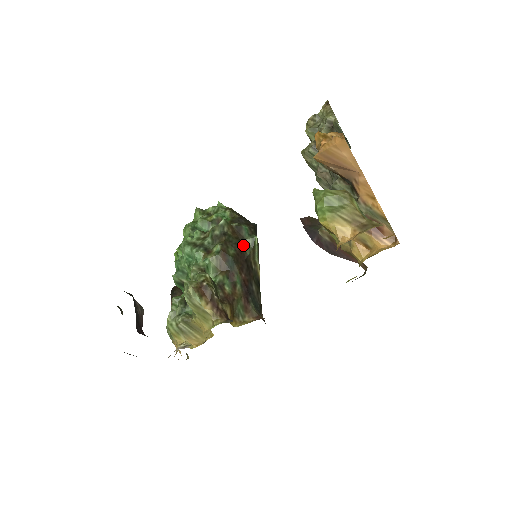
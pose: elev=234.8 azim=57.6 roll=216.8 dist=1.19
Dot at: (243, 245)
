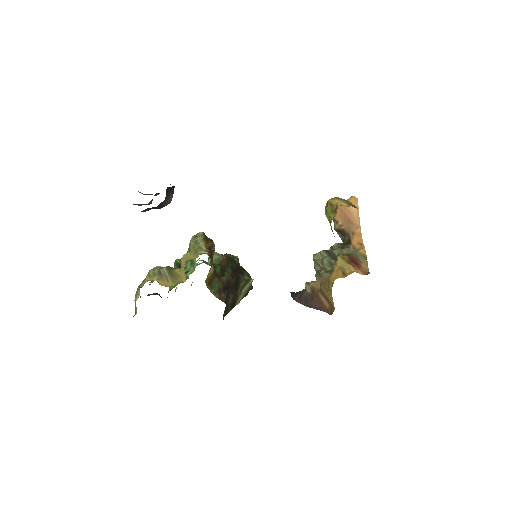
Dot at: (241, 274)
